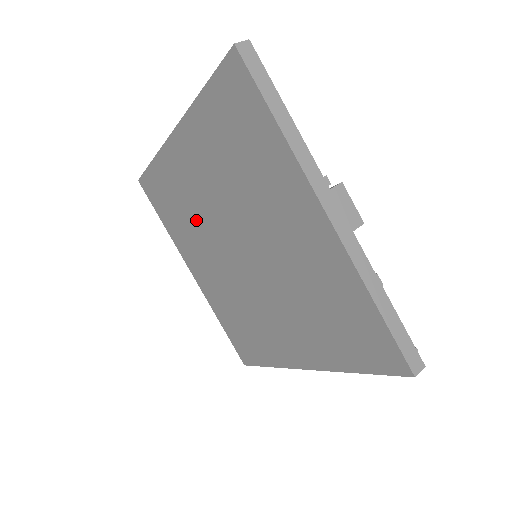
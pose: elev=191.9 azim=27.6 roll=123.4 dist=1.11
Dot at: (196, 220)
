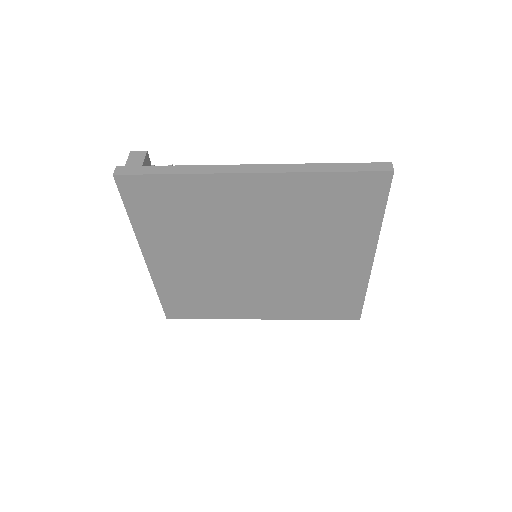
Dot at: (210, 230)
